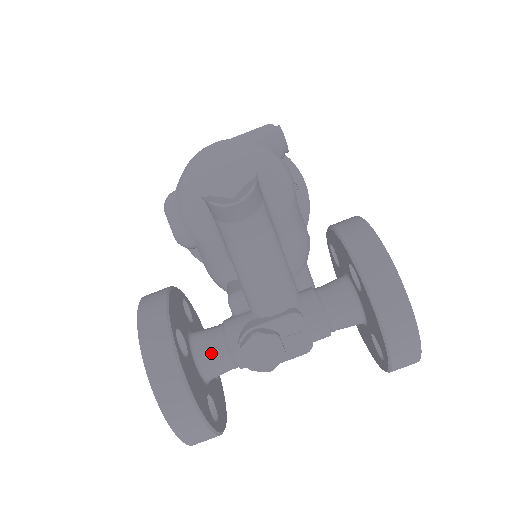
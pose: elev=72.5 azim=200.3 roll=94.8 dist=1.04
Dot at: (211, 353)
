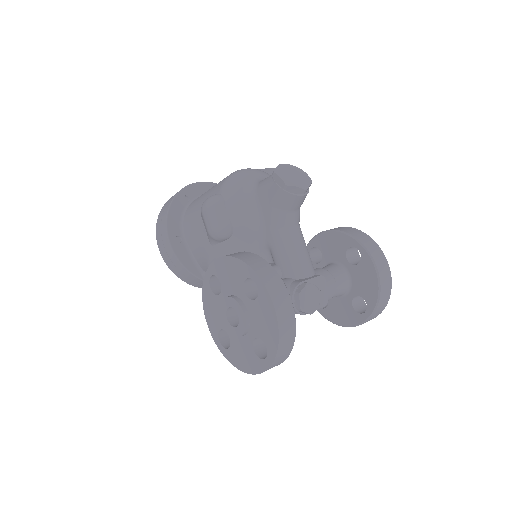
Dot at: occluded
